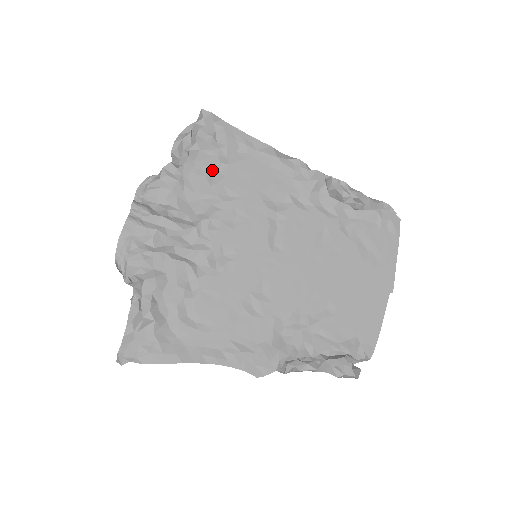
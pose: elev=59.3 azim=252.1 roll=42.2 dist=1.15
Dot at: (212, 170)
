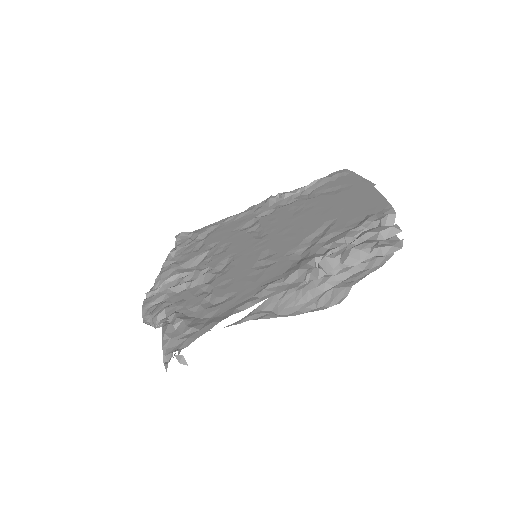
Dot at: (195, 248)
